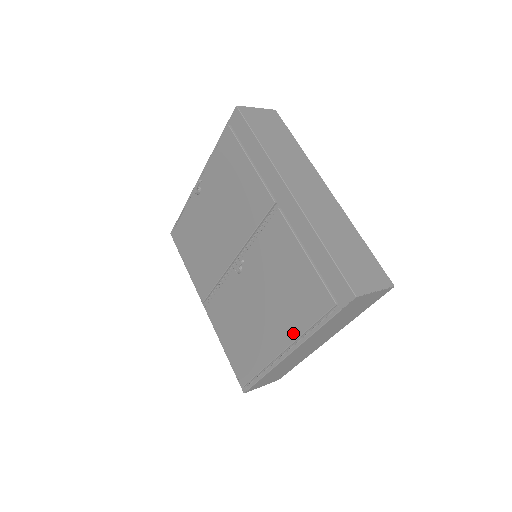
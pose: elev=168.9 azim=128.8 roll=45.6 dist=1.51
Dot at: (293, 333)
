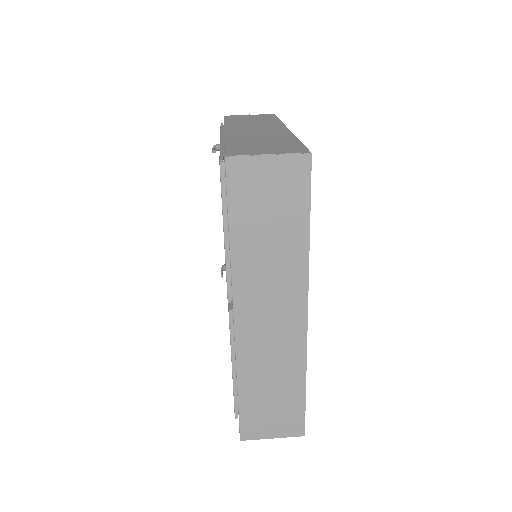
Dot at: occluded
